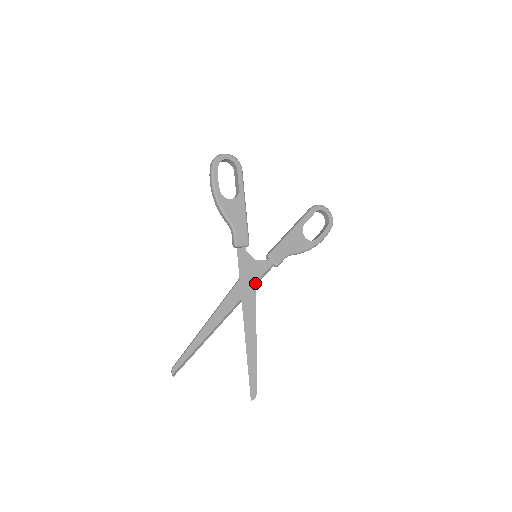
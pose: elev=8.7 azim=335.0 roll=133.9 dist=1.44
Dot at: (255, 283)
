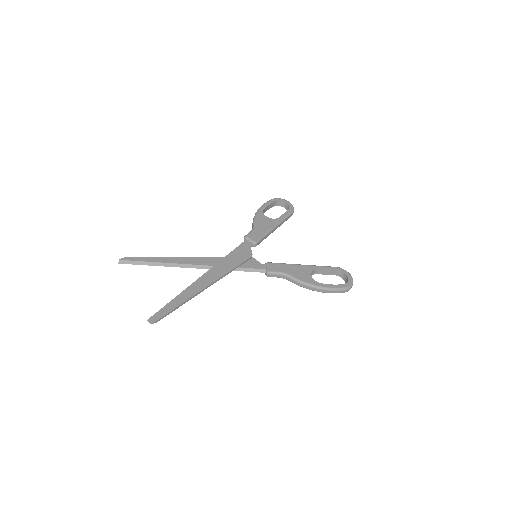
Dot at: (237, 265)
